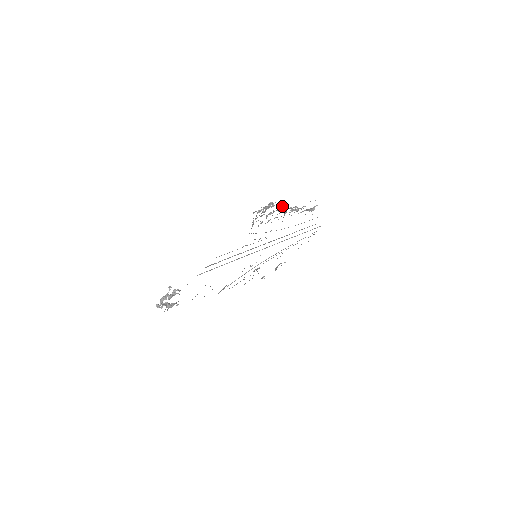
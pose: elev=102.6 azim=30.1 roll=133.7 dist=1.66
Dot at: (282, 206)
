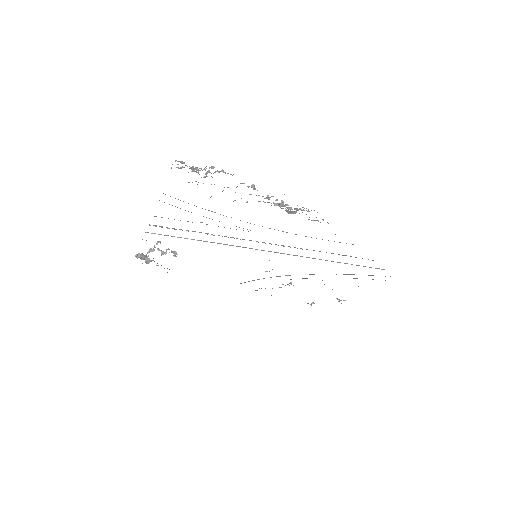
Dot at: (248, 186)
